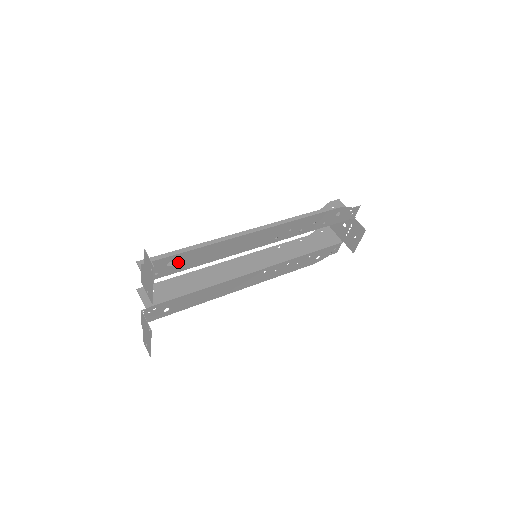
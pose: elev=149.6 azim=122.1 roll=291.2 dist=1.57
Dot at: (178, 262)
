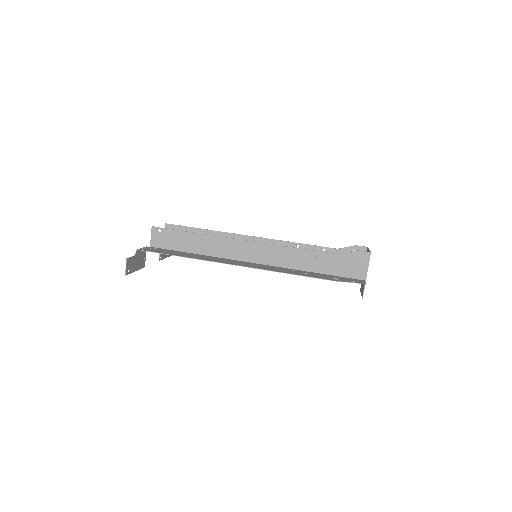
Dot at: (170, 252)
